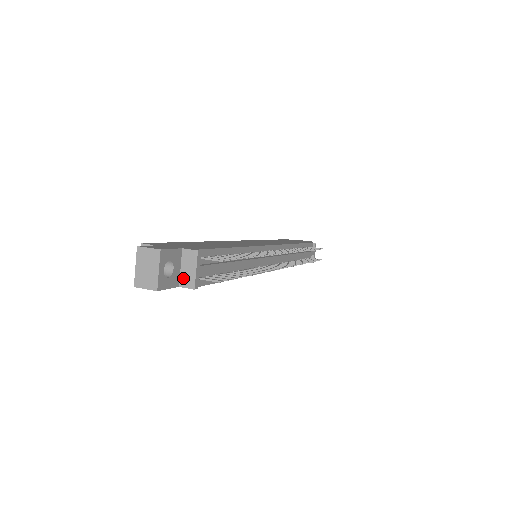
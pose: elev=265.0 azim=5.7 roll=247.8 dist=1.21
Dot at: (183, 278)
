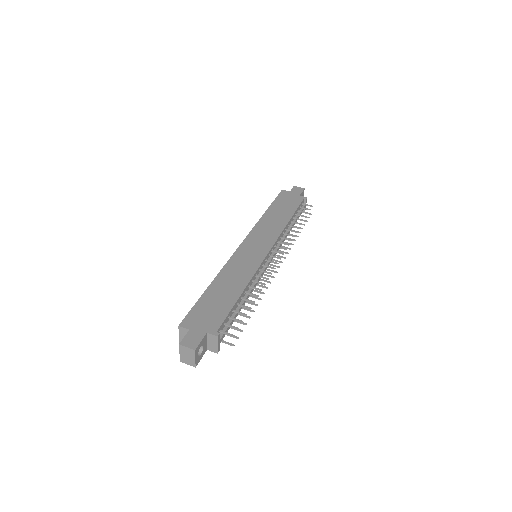
Dot at: (209, 347)
